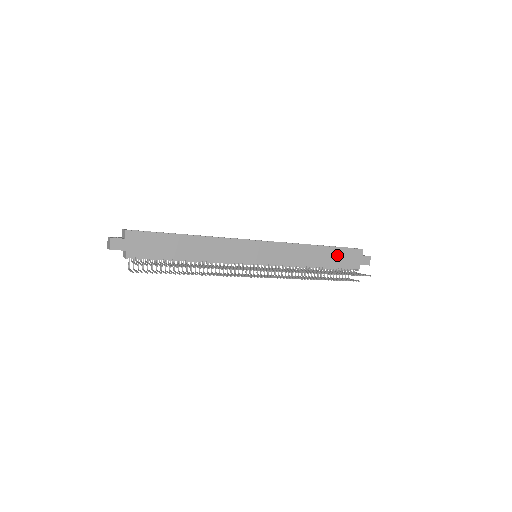
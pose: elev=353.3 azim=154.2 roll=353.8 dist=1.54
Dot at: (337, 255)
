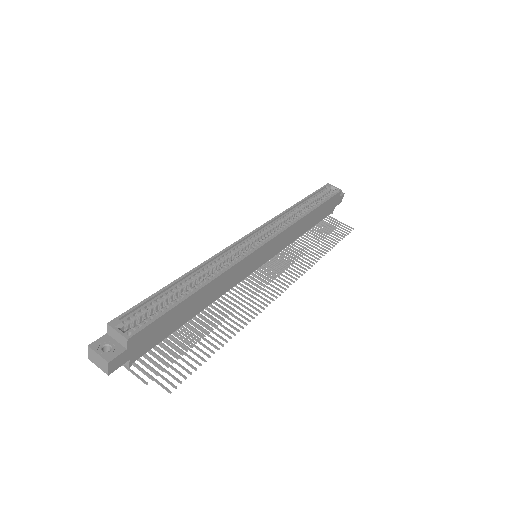
Dot at: (322, 210)
